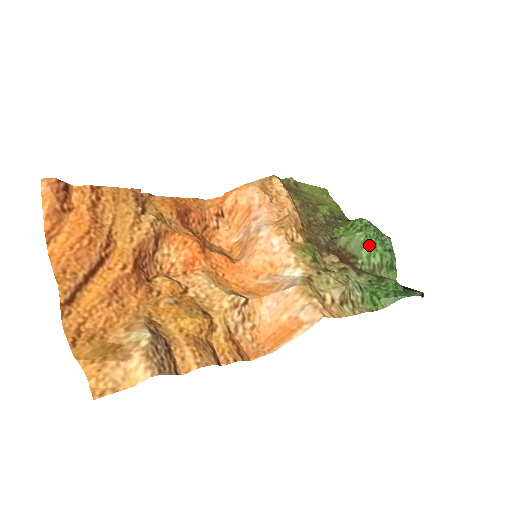
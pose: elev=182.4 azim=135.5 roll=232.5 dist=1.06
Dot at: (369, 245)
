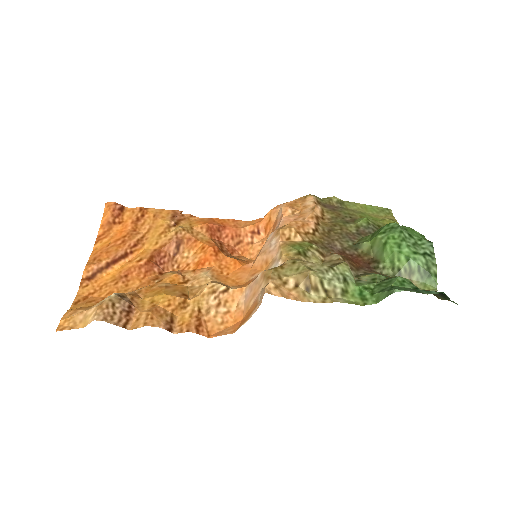
Dot at: (391, 247)
